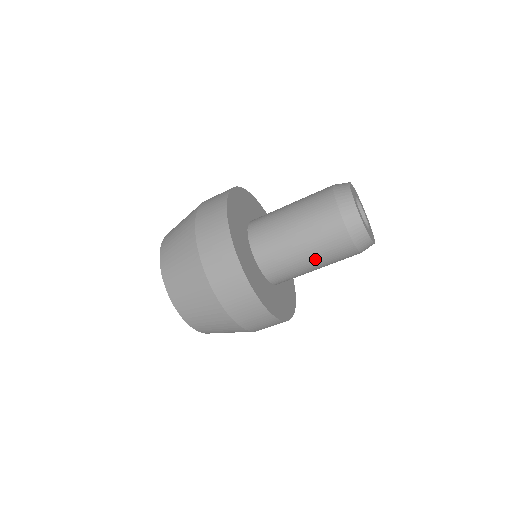
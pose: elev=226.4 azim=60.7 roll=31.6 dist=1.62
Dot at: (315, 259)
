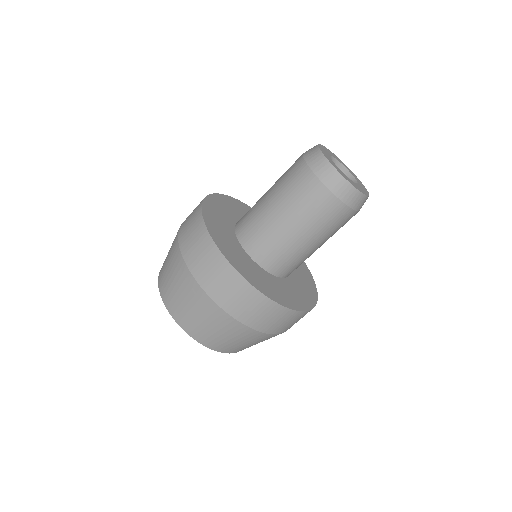
Dot at: occluded
